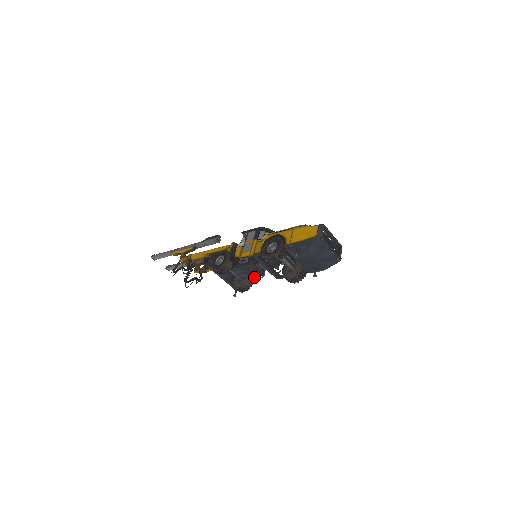
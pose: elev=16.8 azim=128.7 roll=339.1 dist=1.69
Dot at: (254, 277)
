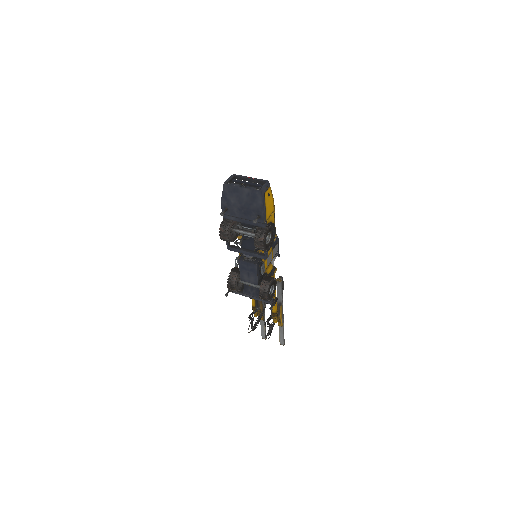
Dot at: (270, 278)
